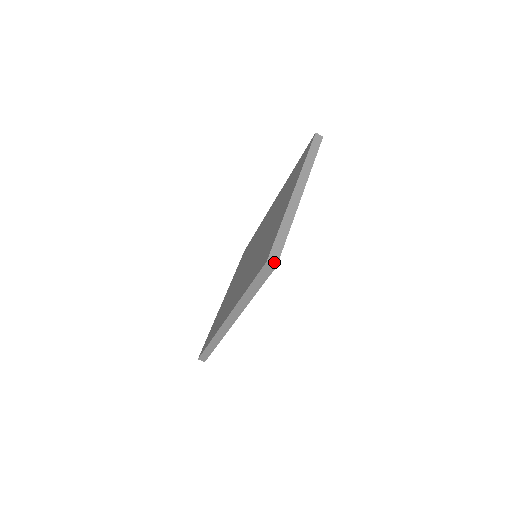
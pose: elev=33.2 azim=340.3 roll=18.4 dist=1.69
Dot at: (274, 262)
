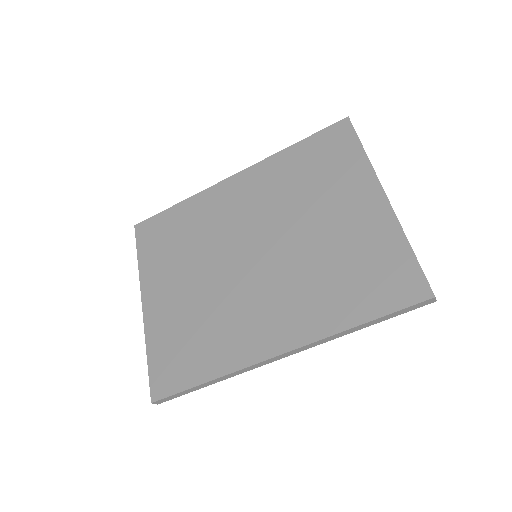
Dot at: occluded
